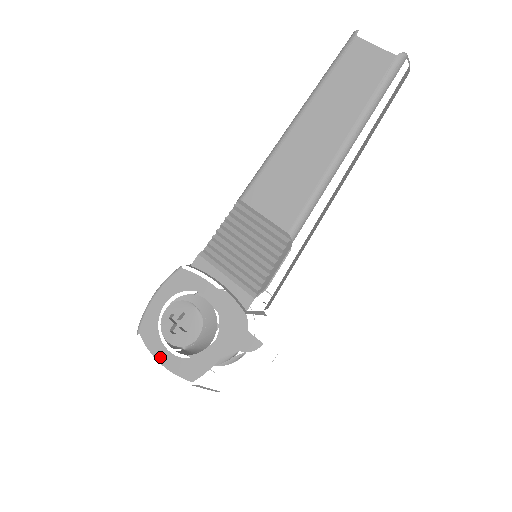
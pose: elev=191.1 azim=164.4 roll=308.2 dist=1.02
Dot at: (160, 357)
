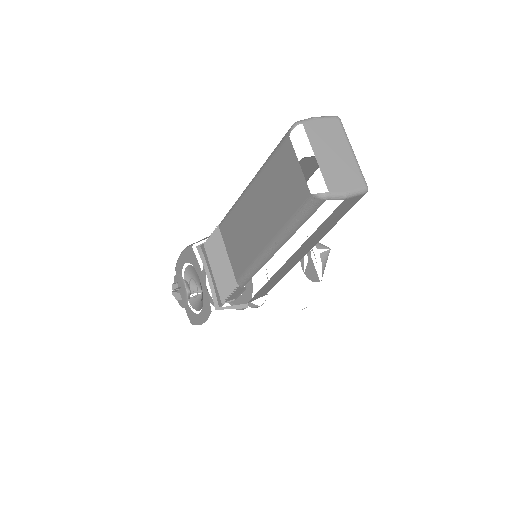
Dot at: occluded
